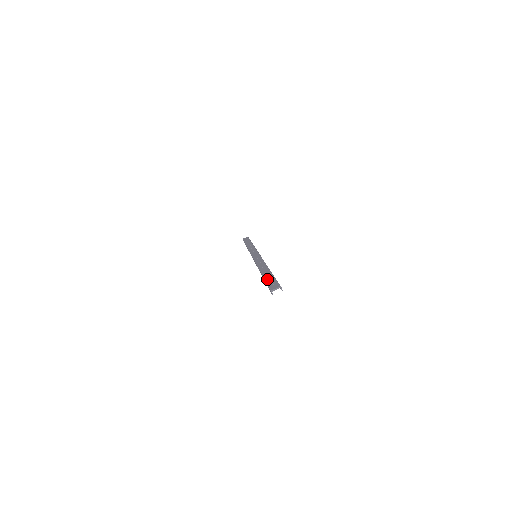
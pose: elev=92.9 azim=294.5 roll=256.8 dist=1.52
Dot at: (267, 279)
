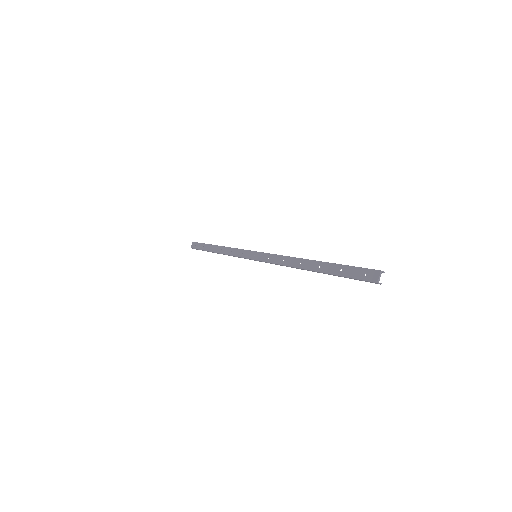
Dot at: (341, 273)
